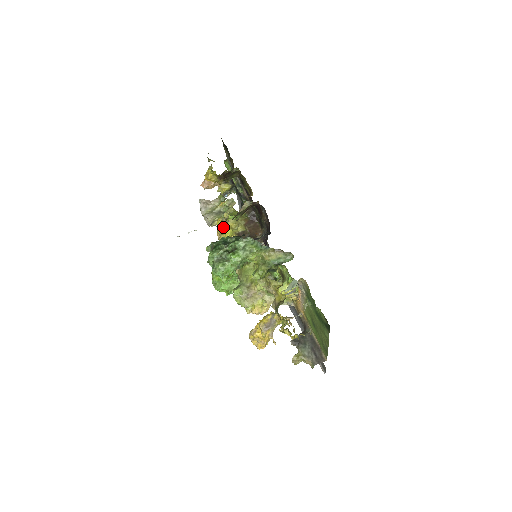
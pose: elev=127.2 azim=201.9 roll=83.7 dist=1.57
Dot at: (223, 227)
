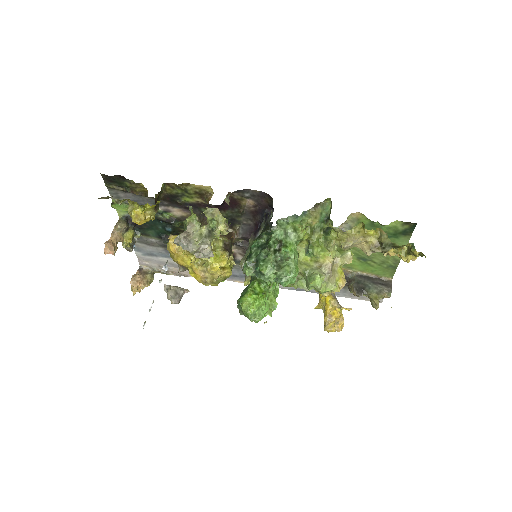
Dot at: occluded
